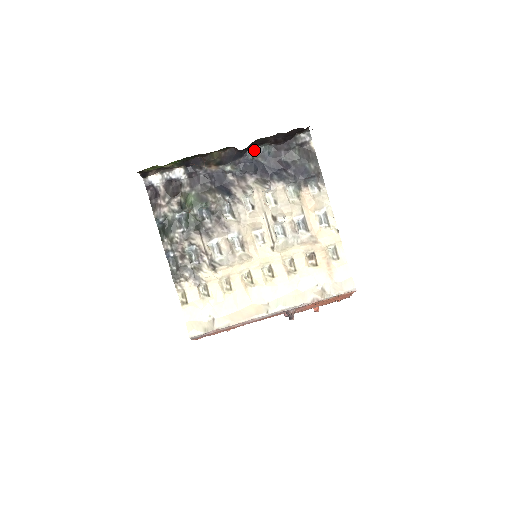
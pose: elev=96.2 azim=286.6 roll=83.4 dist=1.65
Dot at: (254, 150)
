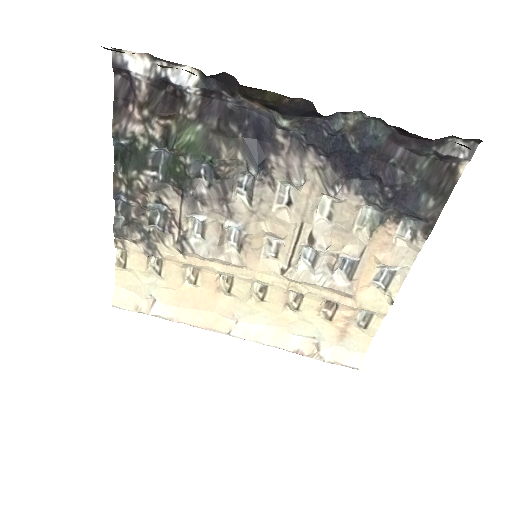
Dot at: (352, 116)
